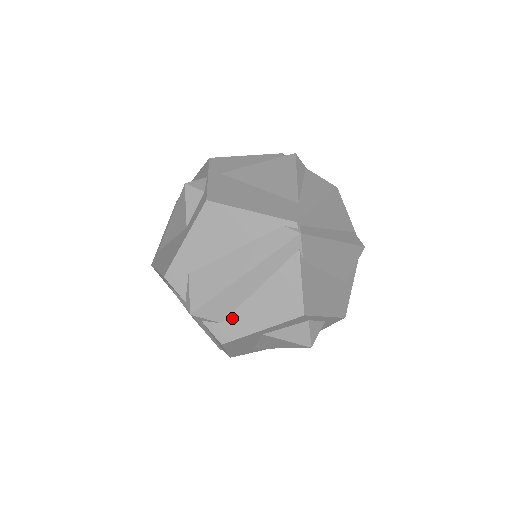
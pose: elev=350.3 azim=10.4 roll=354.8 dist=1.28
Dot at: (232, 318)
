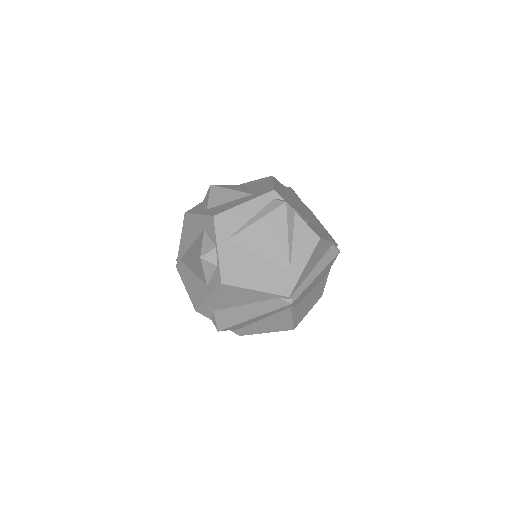
Dot at: (246, 328)
